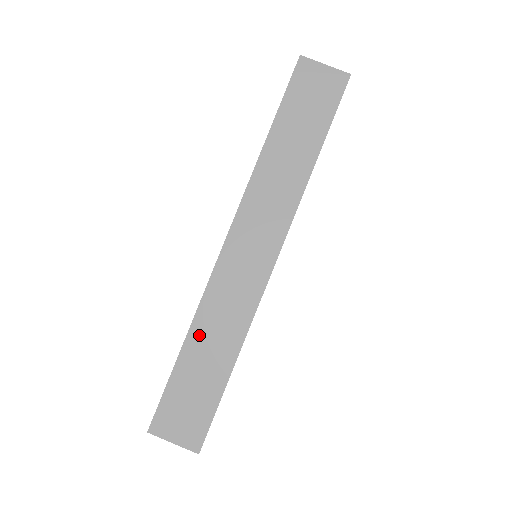
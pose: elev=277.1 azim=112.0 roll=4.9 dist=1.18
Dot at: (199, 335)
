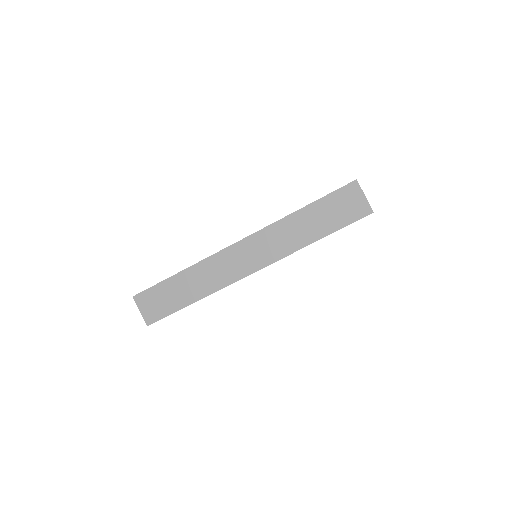
Dot at: (190, 275)
